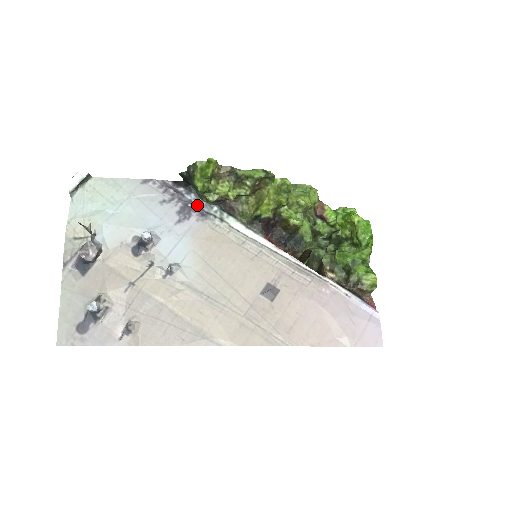
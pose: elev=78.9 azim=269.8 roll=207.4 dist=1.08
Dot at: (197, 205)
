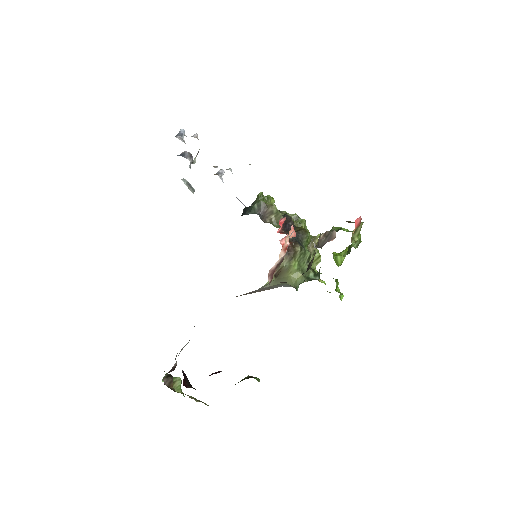
Dot at: occluded
